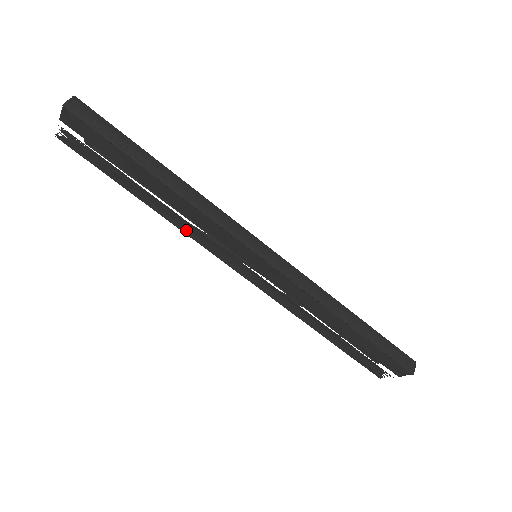
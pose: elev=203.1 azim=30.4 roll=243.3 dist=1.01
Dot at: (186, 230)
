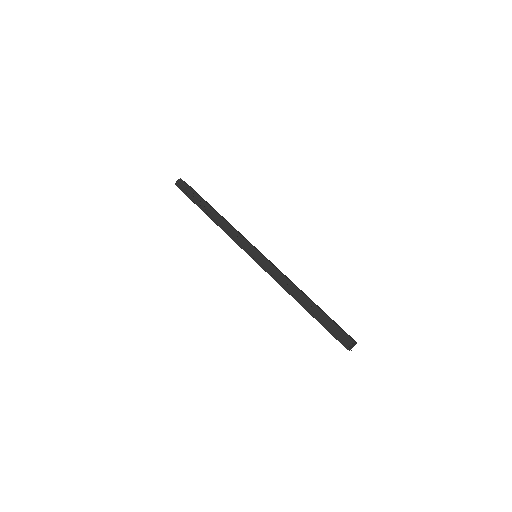
Dot at: occluded
